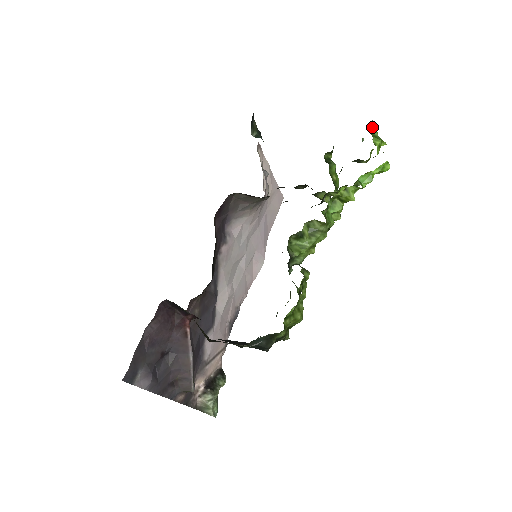
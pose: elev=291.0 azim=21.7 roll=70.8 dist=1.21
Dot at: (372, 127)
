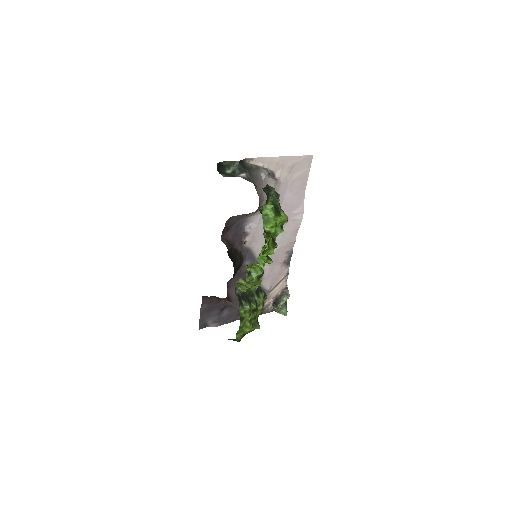
Dot at: (265, 211)
